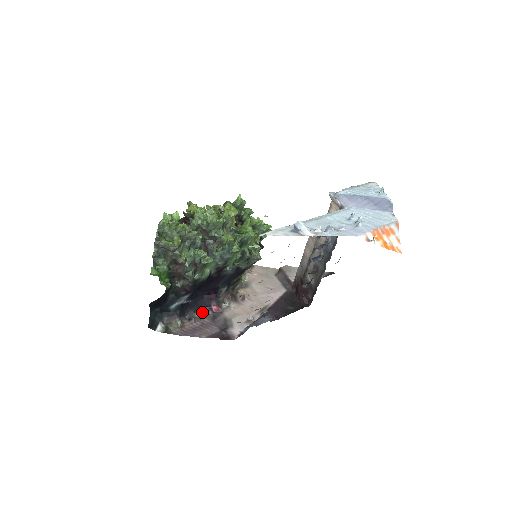
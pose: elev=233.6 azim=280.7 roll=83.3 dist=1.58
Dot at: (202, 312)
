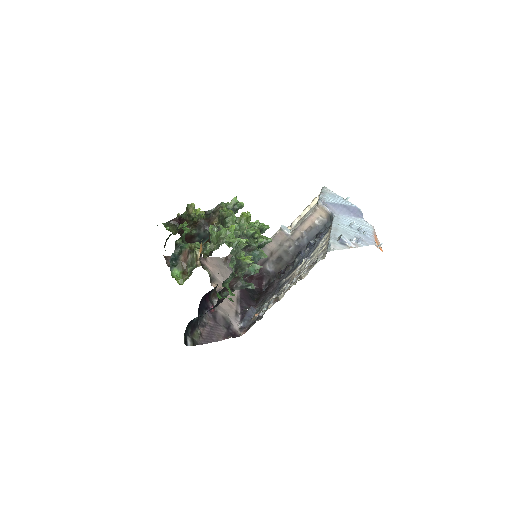
Dot at: (205, 315)
